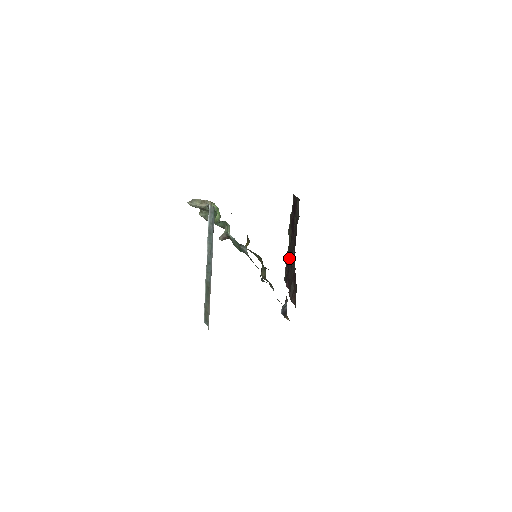
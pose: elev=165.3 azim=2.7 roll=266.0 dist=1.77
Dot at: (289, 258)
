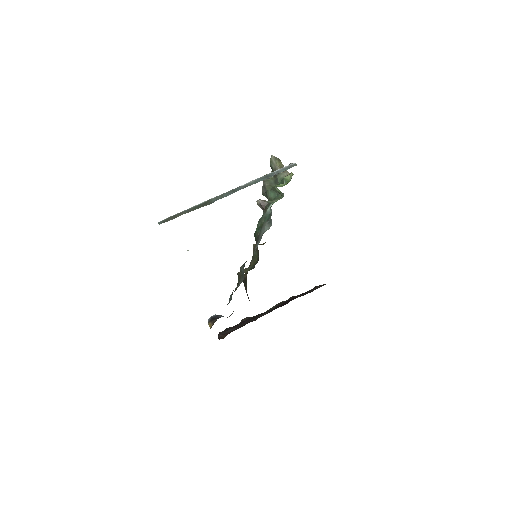
Dot at: (253, 317)
